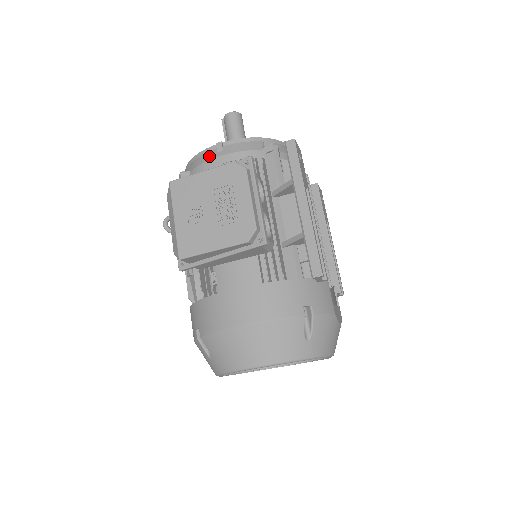
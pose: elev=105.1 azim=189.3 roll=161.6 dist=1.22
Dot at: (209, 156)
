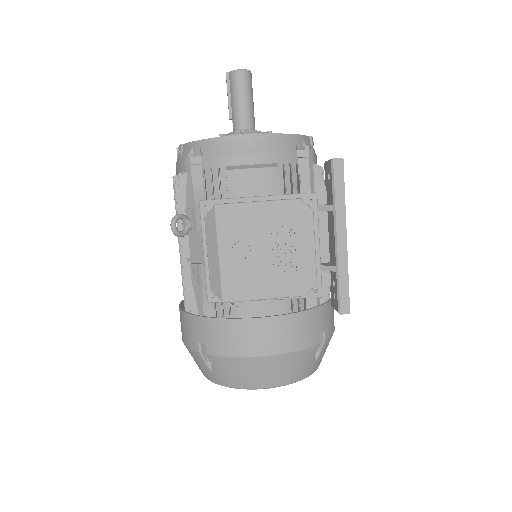
Dot at: (235, 149)
